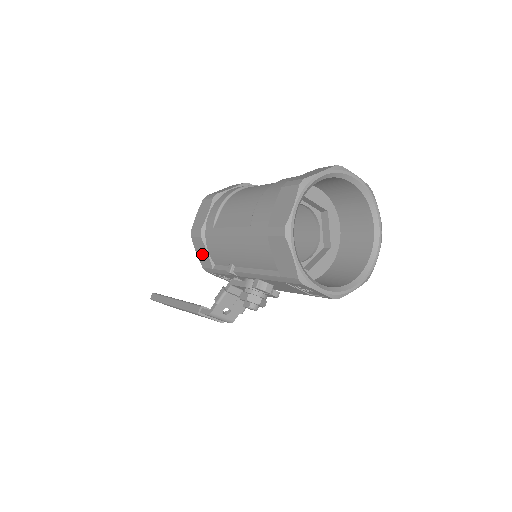
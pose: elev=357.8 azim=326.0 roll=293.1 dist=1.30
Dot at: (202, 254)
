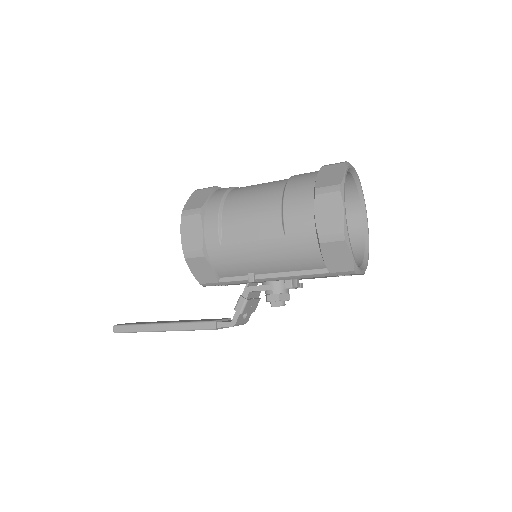
Dot at: (202, 272)
